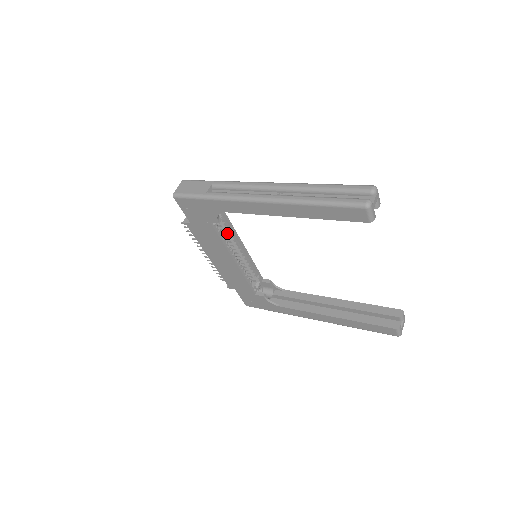
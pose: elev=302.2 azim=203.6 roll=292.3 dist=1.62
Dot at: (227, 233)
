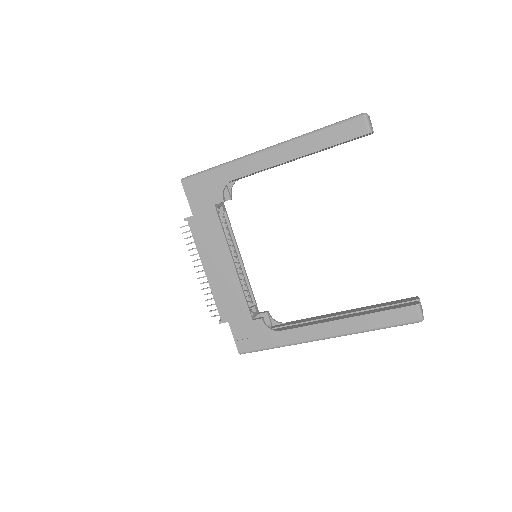
Dot at: (227, 234)
